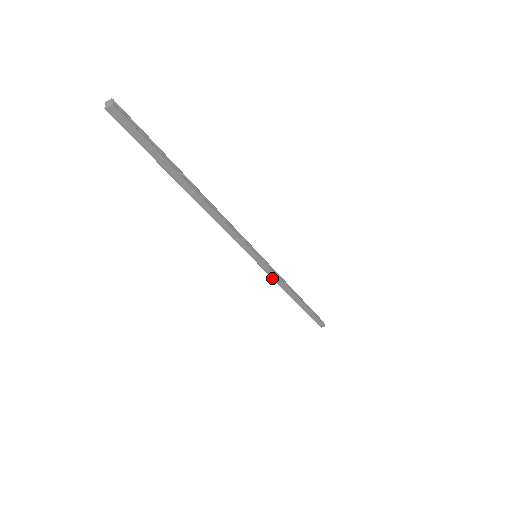
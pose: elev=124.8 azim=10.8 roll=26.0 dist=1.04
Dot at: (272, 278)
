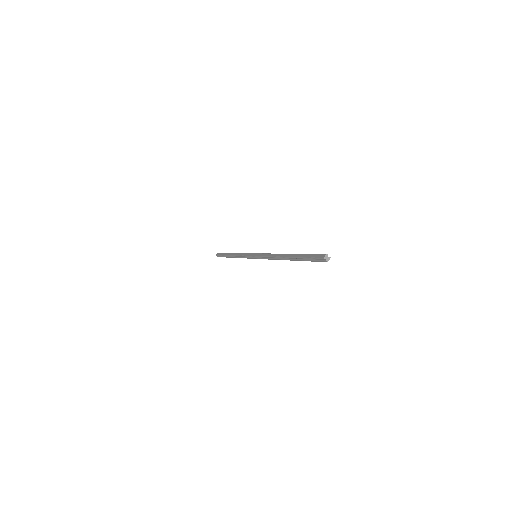
Dot at: occluded
